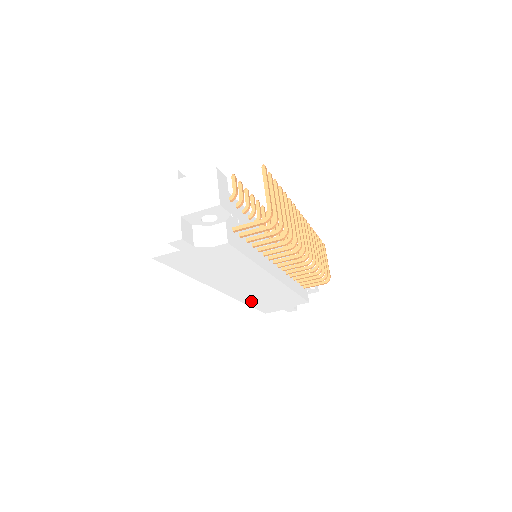
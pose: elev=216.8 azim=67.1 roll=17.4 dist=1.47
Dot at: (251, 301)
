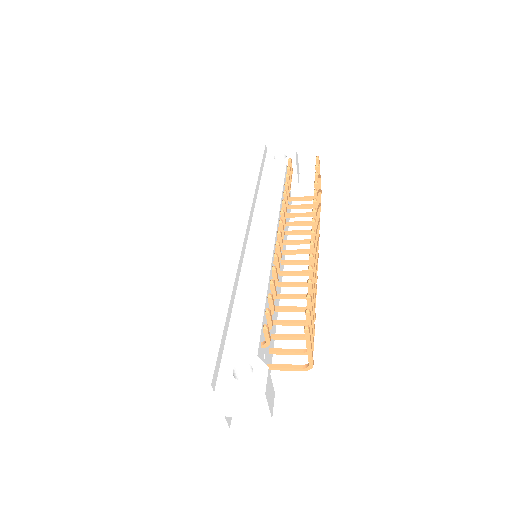
Dot at: occluded
